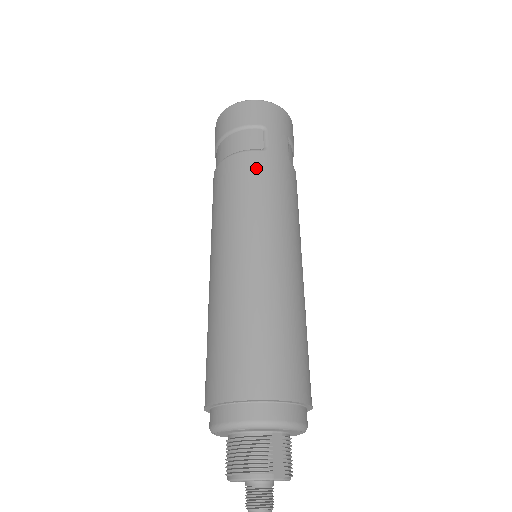
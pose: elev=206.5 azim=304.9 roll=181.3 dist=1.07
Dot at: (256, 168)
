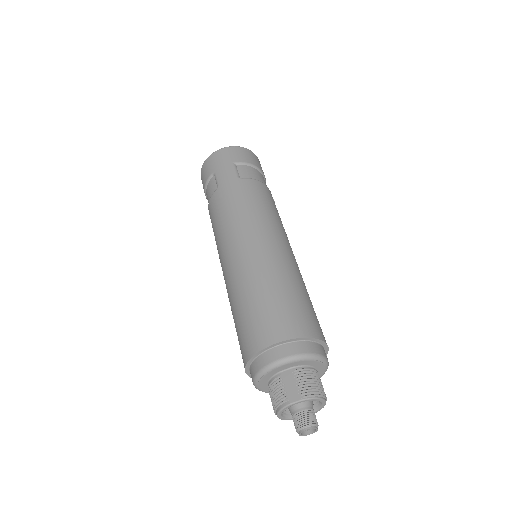
Dot at: (216, 205)
